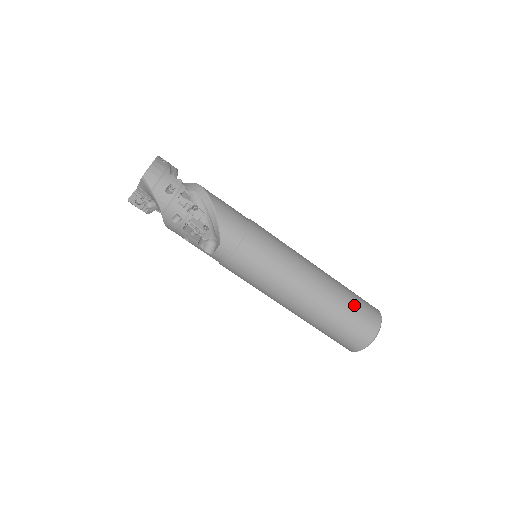
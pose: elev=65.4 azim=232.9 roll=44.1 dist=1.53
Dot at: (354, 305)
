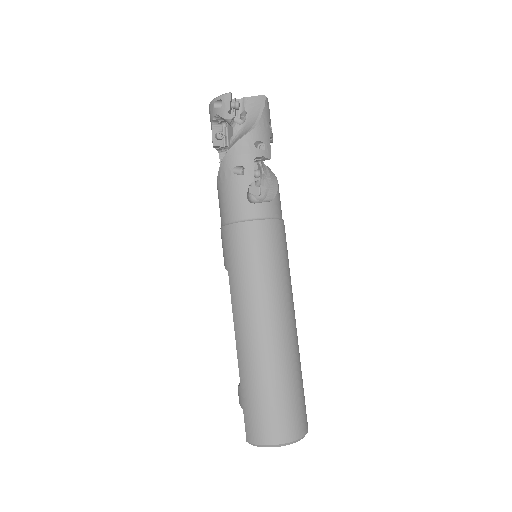
Dot at: occluded
